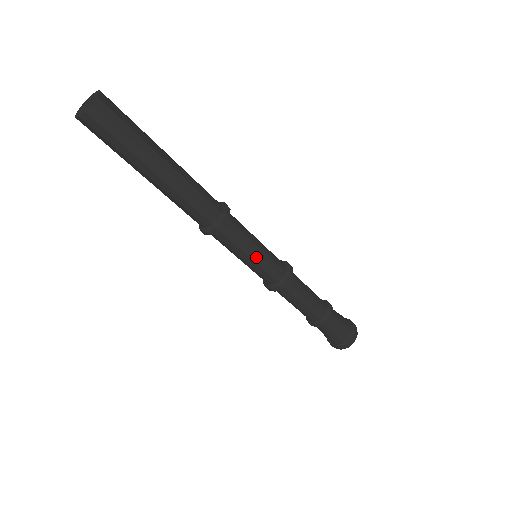
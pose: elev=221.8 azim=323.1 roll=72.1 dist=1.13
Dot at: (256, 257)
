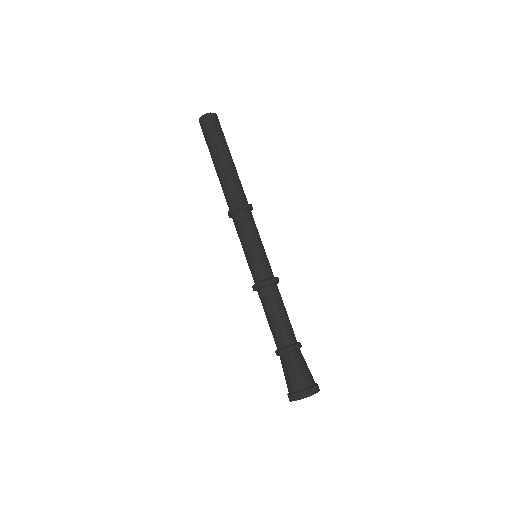
Dot at: (255, 247)
